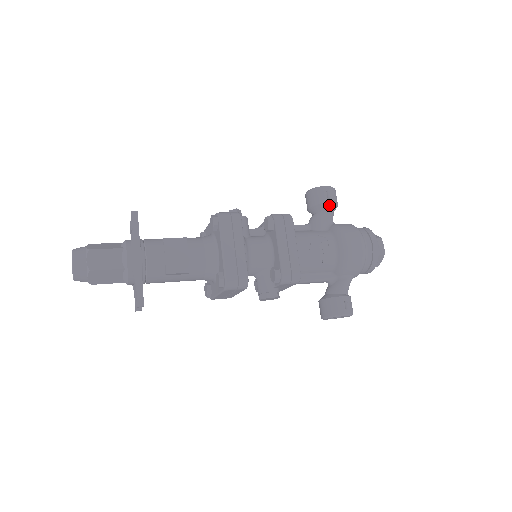
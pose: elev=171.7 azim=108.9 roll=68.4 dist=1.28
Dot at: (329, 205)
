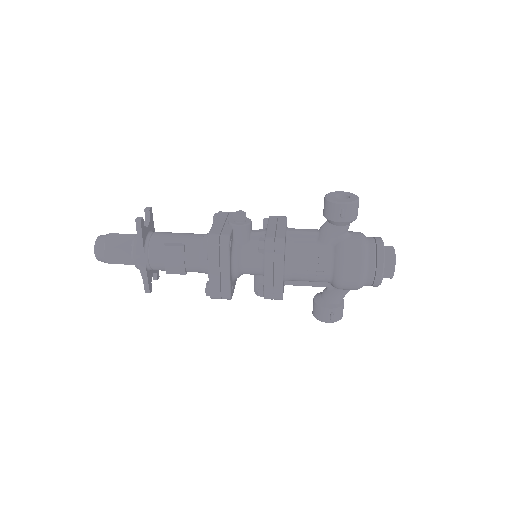
Dot at: (341, 223)
